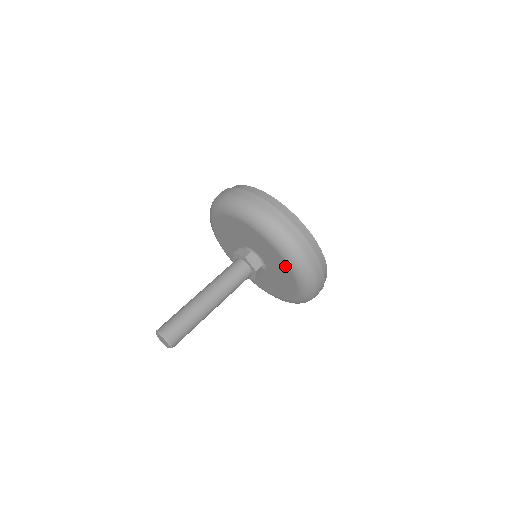
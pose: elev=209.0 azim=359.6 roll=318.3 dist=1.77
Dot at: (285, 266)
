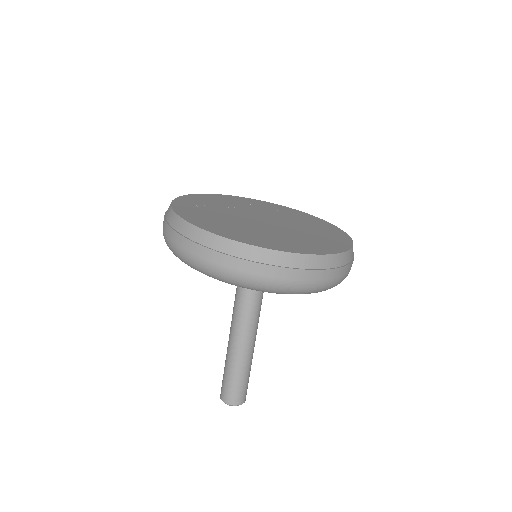
Dot at: occluded
